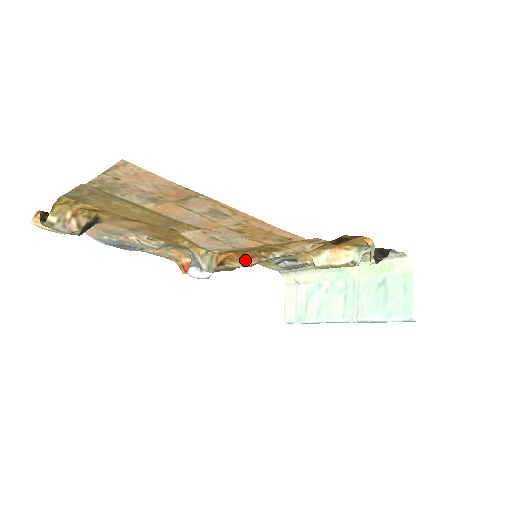
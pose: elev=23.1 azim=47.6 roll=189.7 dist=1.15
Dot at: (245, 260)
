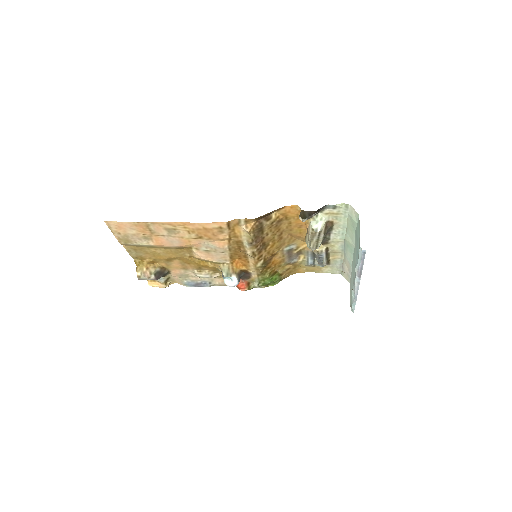
Dot at: (249, 261)
